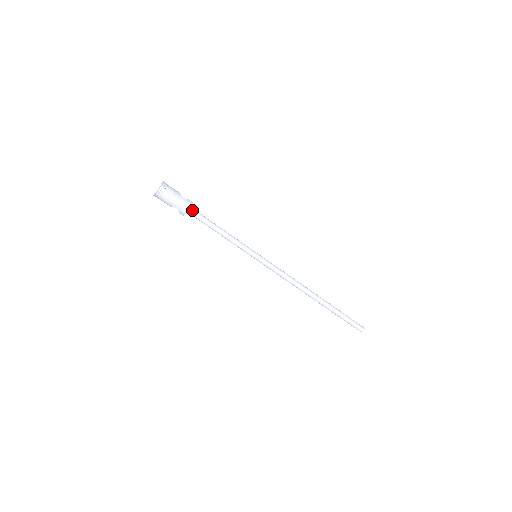
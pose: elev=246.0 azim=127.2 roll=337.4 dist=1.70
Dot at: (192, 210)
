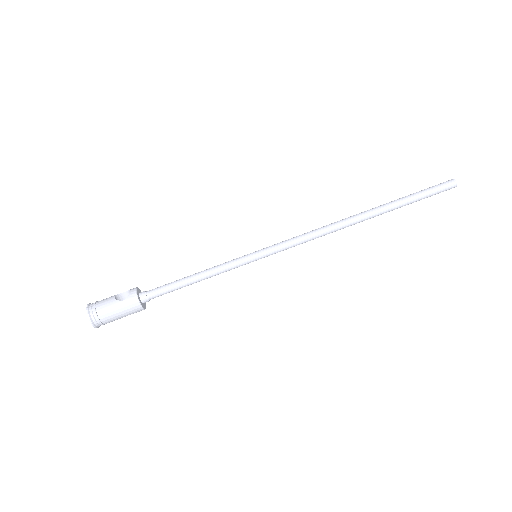
Dot at: (145, 298)
